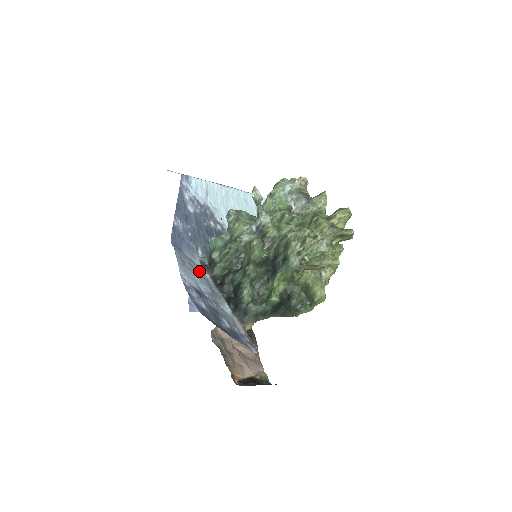
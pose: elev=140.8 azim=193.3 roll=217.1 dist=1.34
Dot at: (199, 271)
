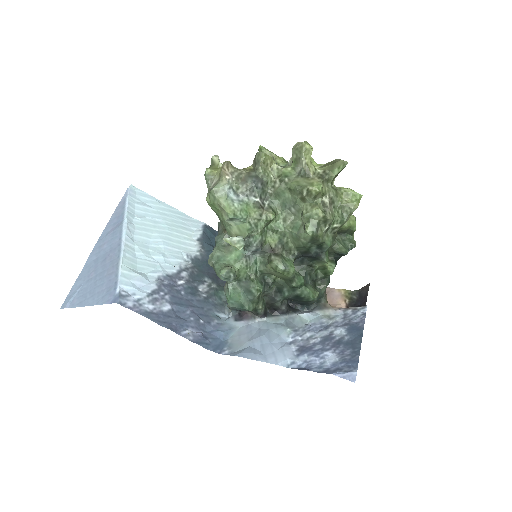
Dot at: (254, 329)
